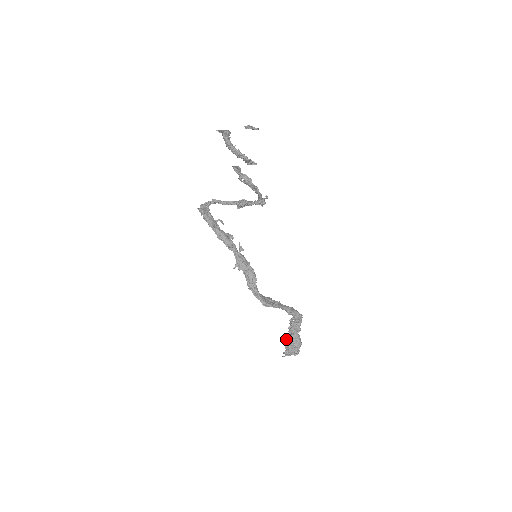
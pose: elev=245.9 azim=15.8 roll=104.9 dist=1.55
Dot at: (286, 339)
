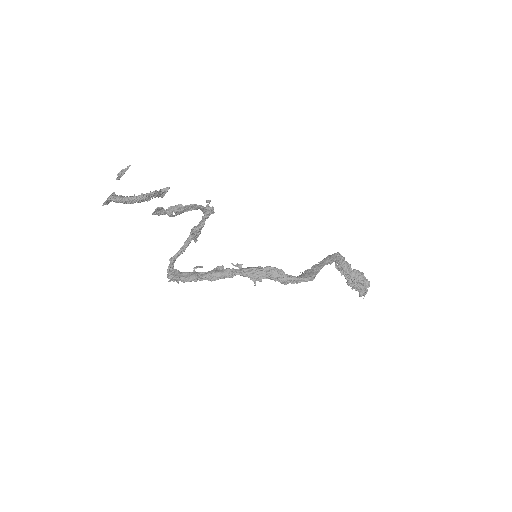
Dot at: (349, 284)
